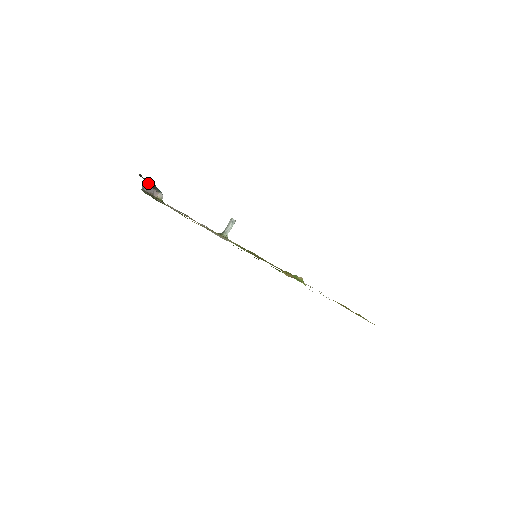
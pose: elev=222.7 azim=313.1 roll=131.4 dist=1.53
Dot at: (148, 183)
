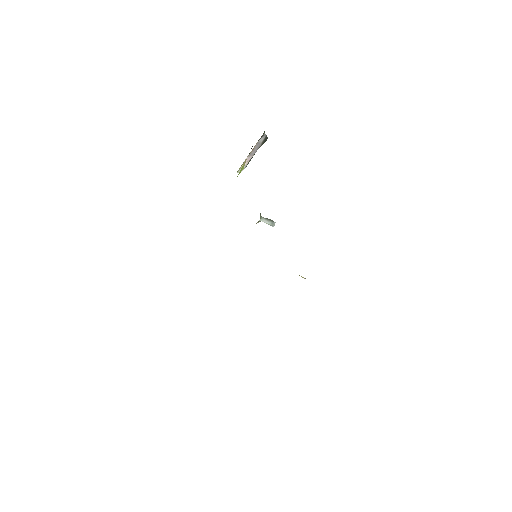
Dot at: (263, 143)
